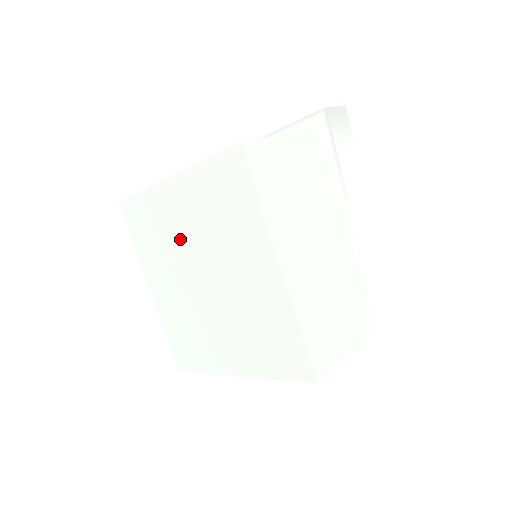
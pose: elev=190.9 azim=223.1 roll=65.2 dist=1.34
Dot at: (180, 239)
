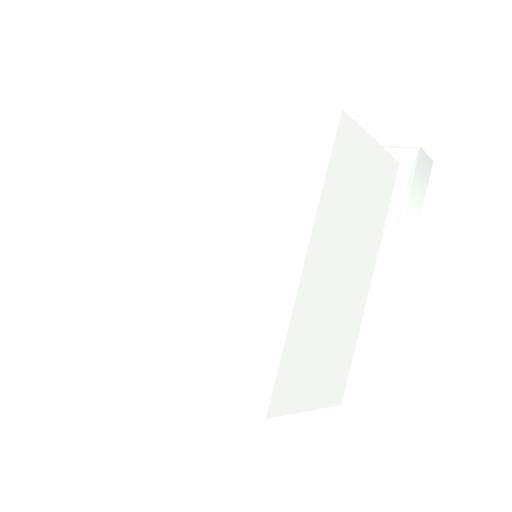
Dot at: (198, 184)
